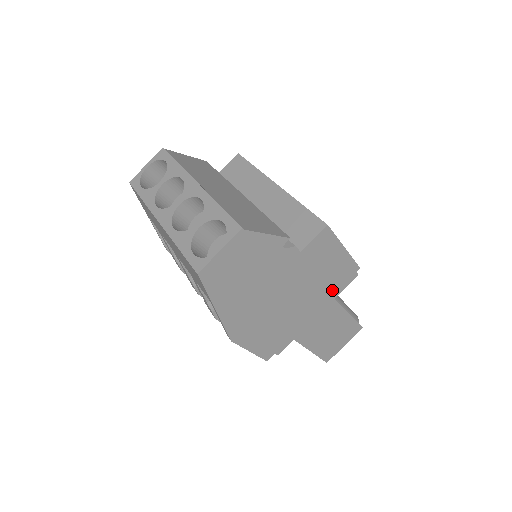
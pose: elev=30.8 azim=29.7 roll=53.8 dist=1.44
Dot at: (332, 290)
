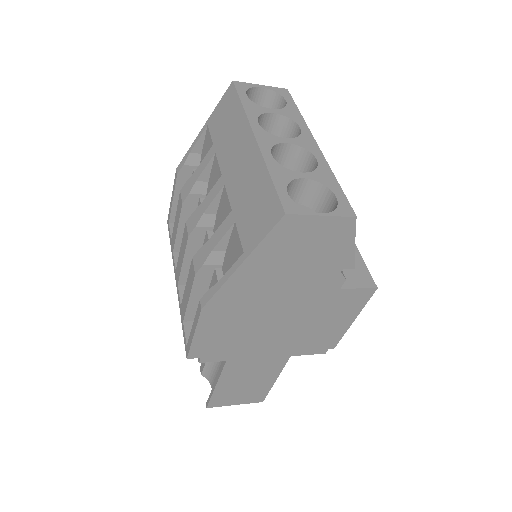
Dot at: (301, 346)
